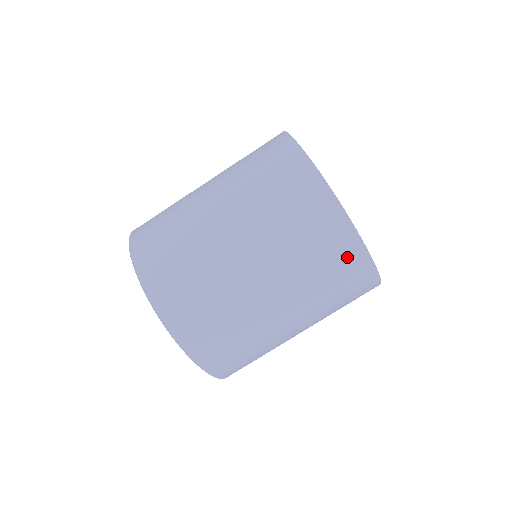
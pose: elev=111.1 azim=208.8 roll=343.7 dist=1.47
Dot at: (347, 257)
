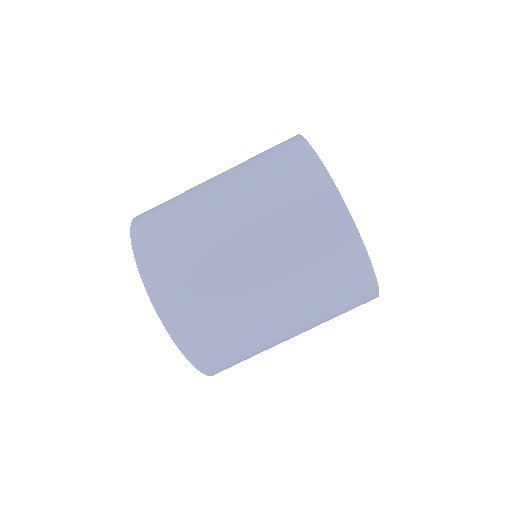
Dot at: (321, 205)
